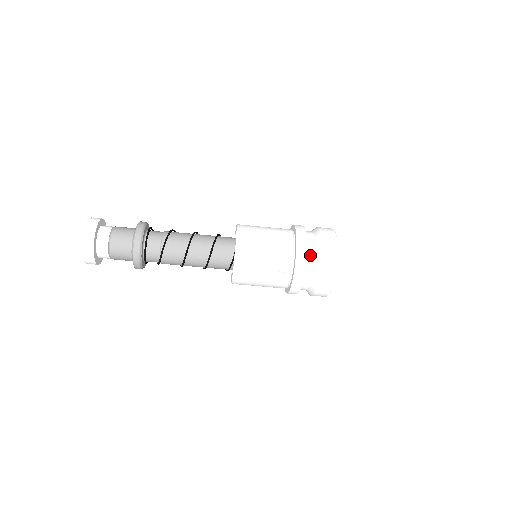
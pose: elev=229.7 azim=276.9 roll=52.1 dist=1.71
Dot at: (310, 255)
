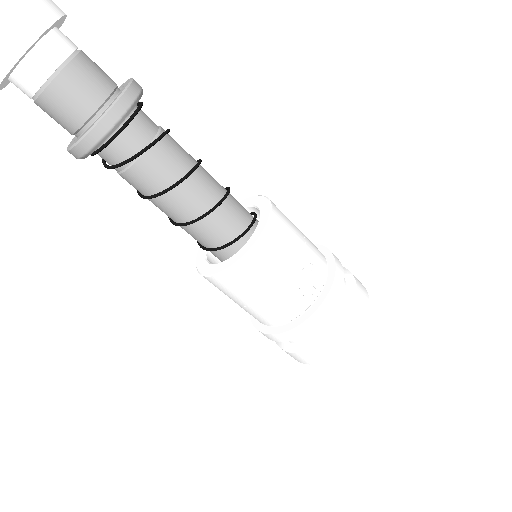
Dot at: occluded
